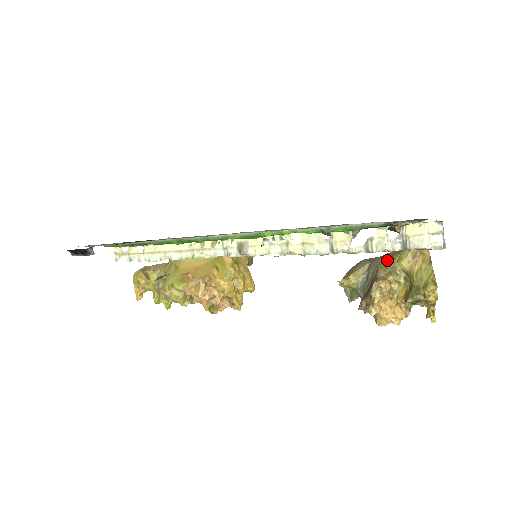
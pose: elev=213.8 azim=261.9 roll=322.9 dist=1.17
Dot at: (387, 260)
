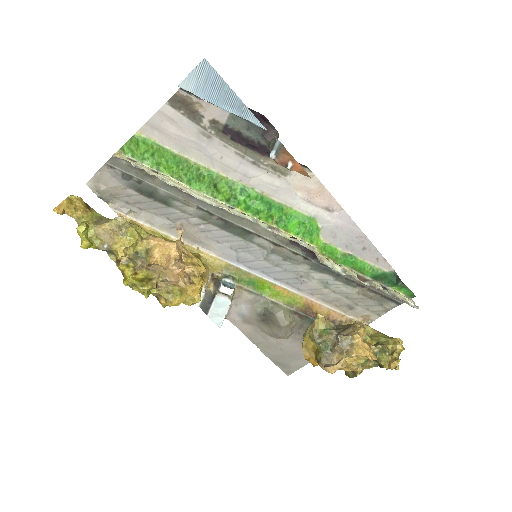
Dot at: occluded
